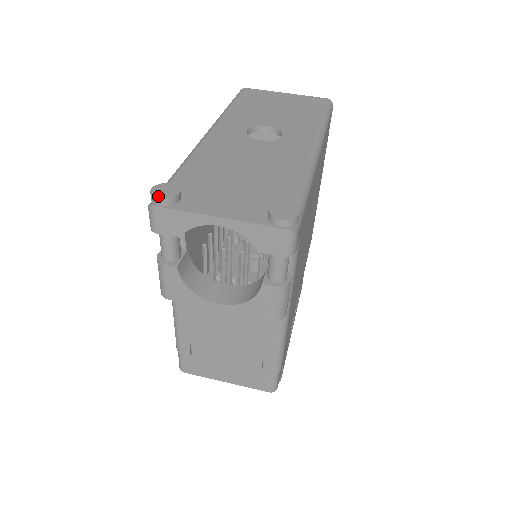
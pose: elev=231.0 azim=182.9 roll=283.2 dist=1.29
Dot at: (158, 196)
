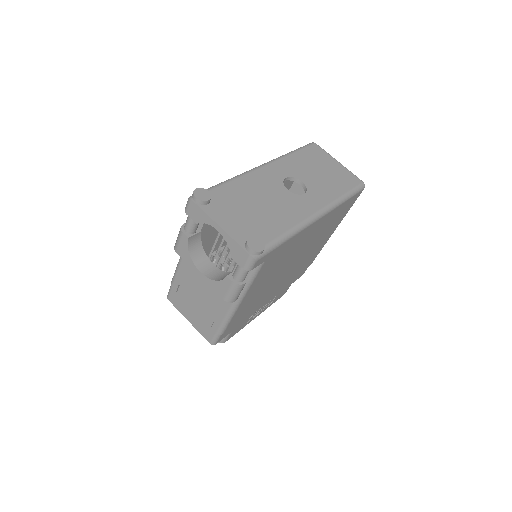
Dot at: (196, 195)
